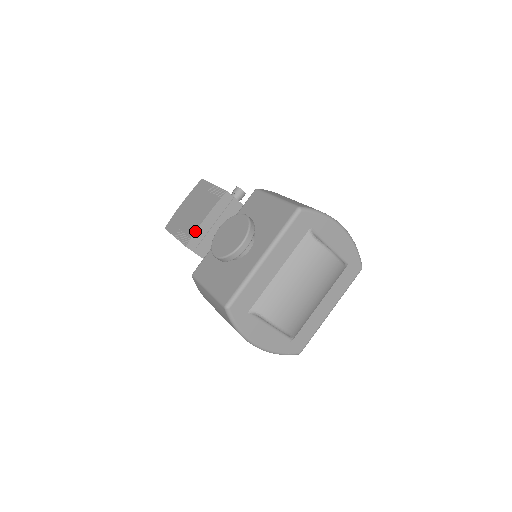
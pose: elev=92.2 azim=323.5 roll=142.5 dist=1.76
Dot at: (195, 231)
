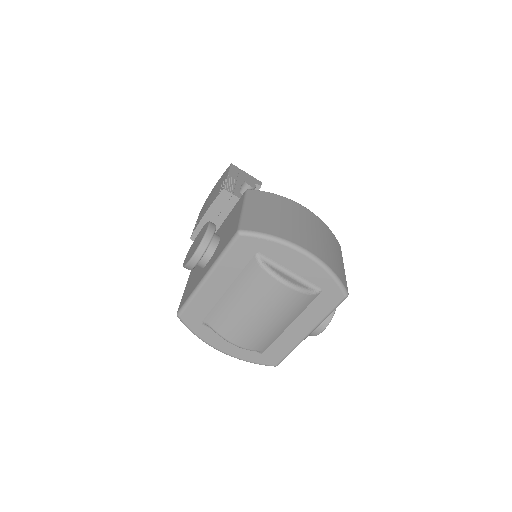
Dot at: (197, 226)
